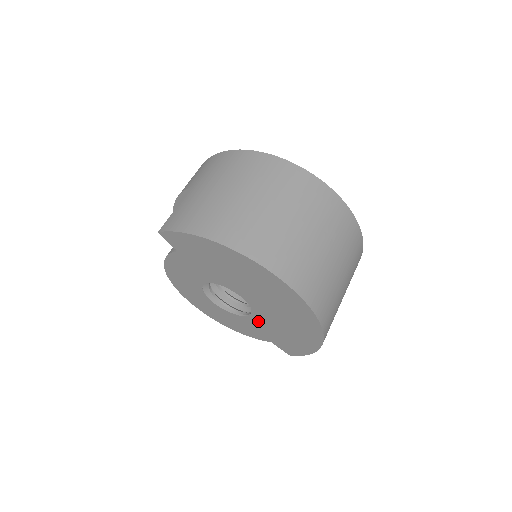
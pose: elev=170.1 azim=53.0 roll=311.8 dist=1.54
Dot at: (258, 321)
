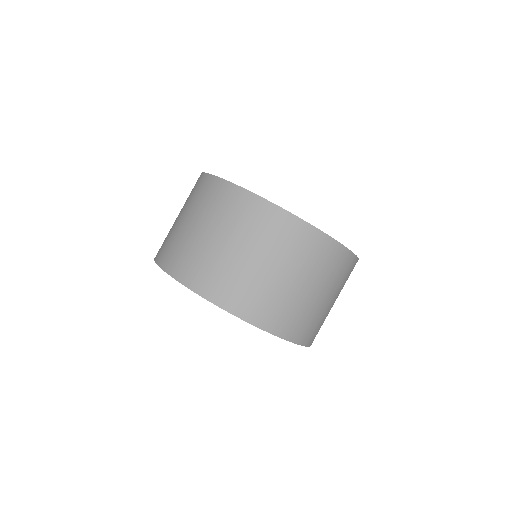
Dot at: occluded
